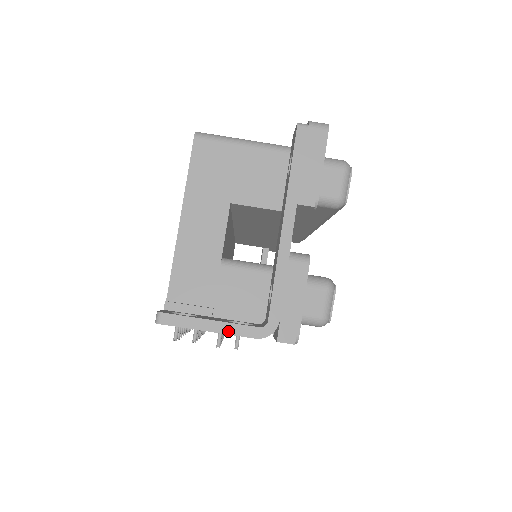
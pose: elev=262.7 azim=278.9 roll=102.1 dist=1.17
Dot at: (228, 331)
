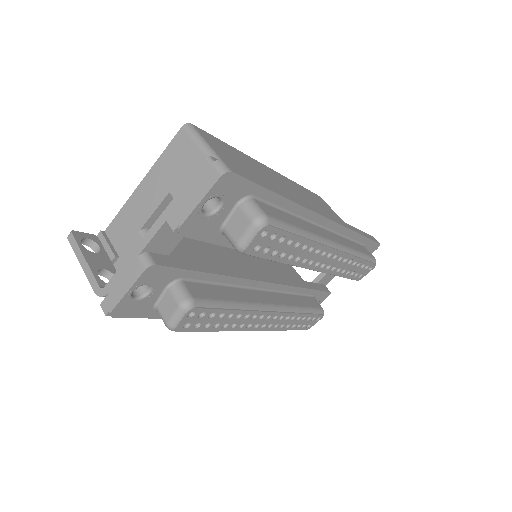
Dot at: (87, 273)
